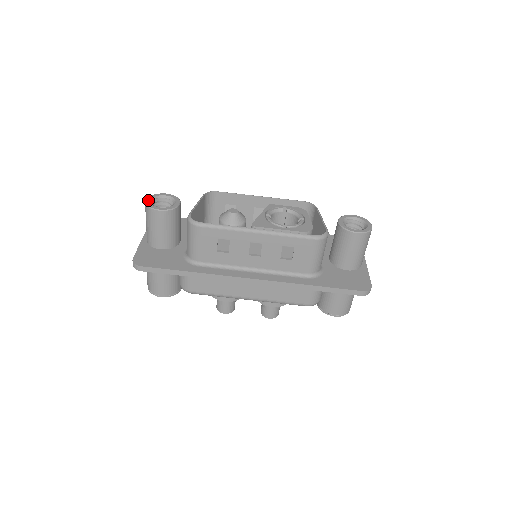
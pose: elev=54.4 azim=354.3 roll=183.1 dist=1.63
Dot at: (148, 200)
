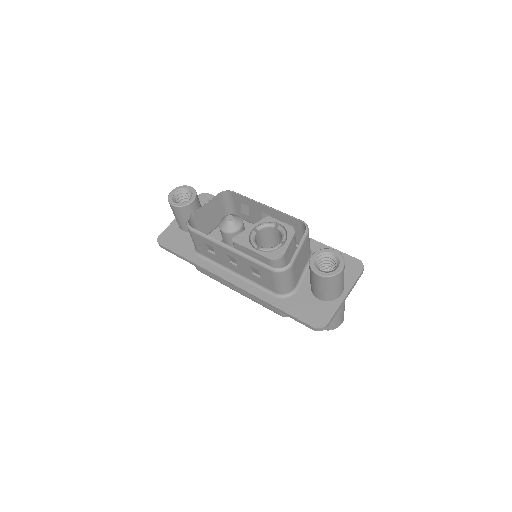
Dot at: (172, 192)
